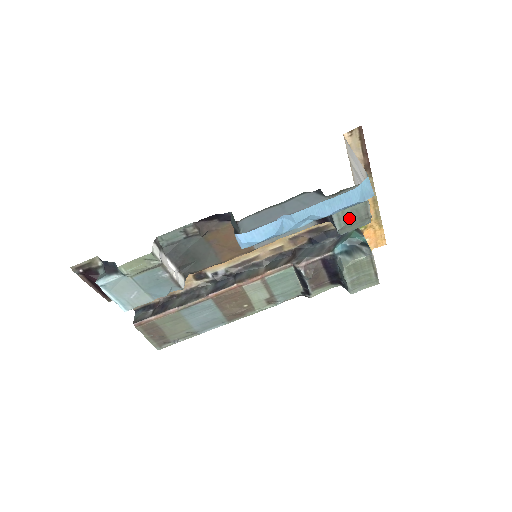
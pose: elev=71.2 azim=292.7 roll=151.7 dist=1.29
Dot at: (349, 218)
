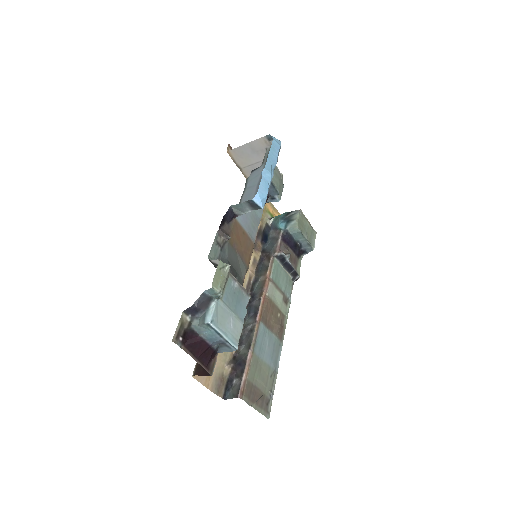
Dot at: (276, 181)
